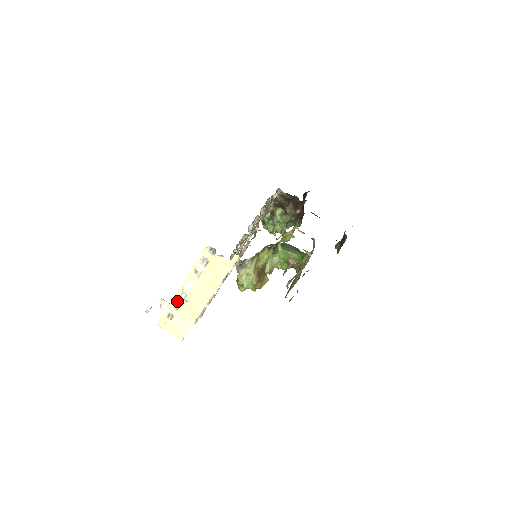
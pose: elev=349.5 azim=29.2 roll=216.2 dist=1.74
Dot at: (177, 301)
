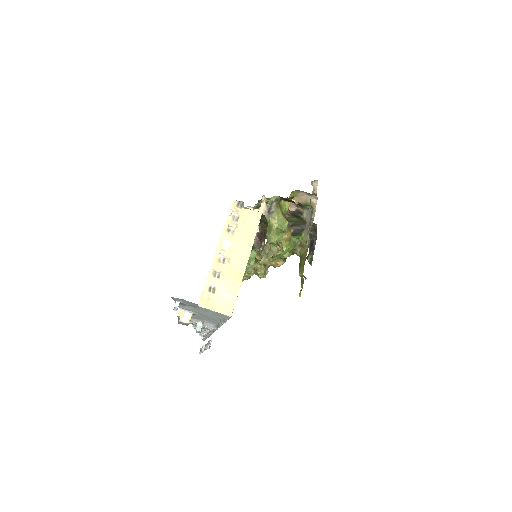
Dot at: (216, 267)
